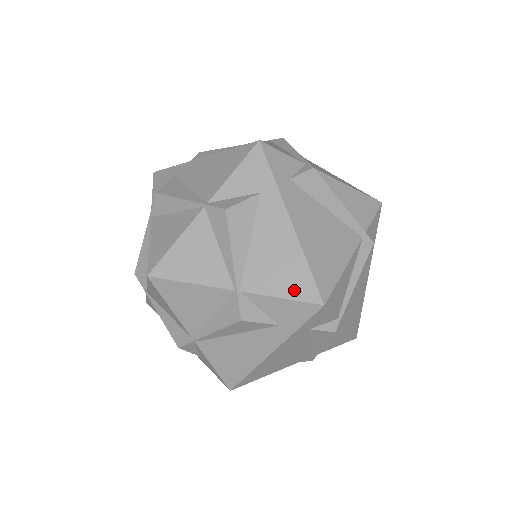
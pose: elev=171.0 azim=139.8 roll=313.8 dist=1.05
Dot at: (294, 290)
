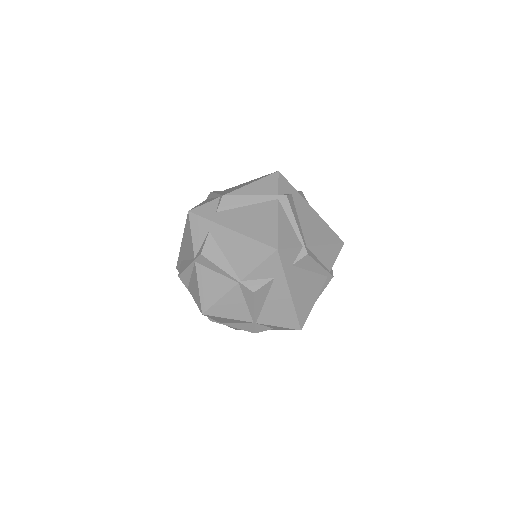
Dot at: (286, 324)
